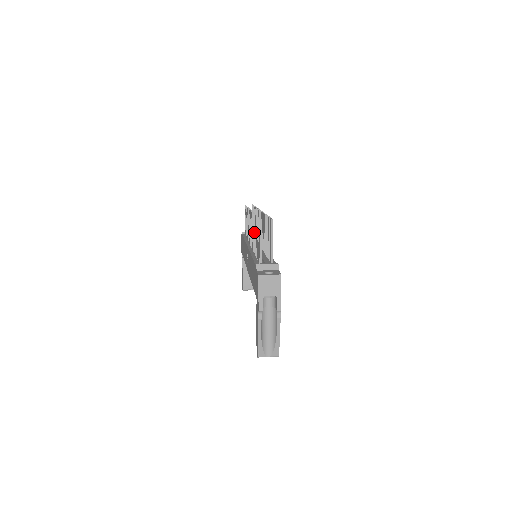
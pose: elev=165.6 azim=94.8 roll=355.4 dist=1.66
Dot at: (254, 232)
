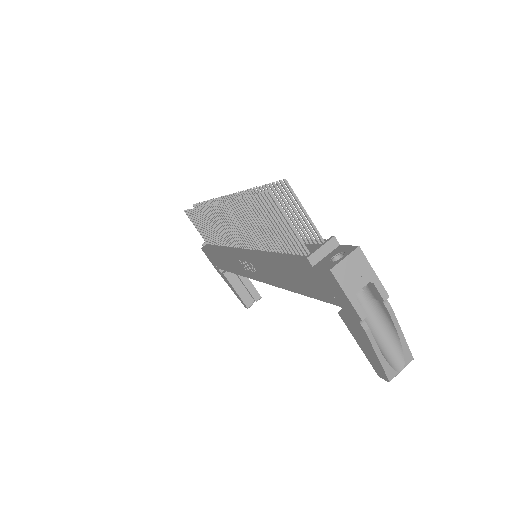
Dot at: (248, 224)
